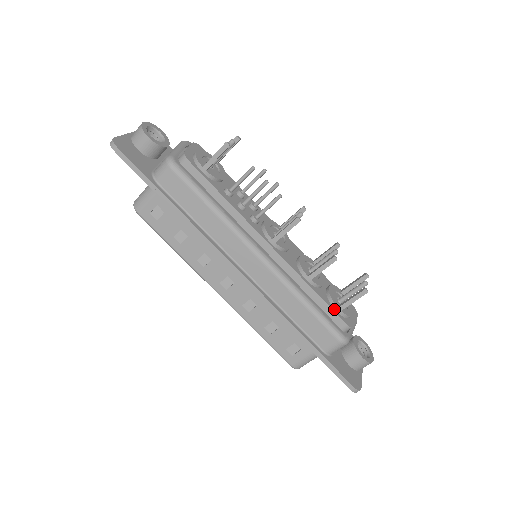
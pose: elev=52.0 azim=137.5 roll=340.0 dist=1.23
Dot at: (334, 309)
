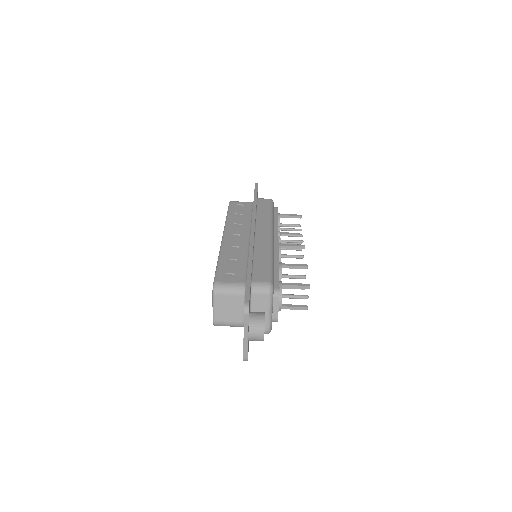
Dot at: (279, 282)
